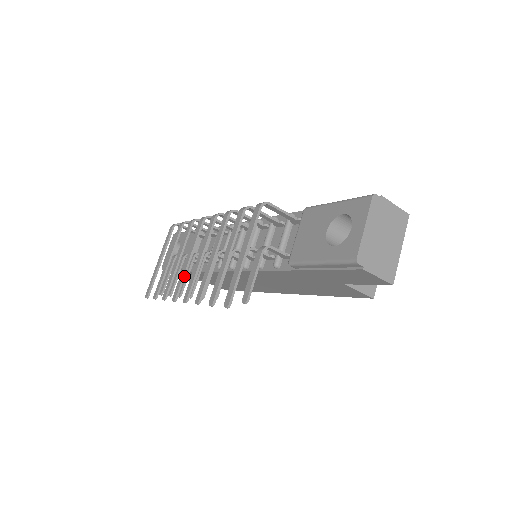
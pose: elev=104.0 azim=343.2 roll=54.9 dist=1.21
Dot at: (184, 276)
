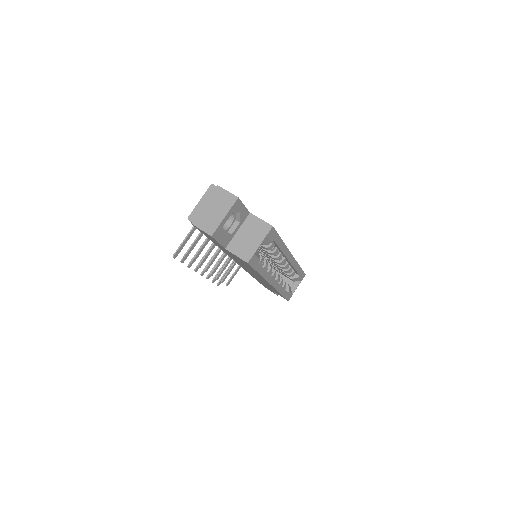
Dot at: (209, 261)
